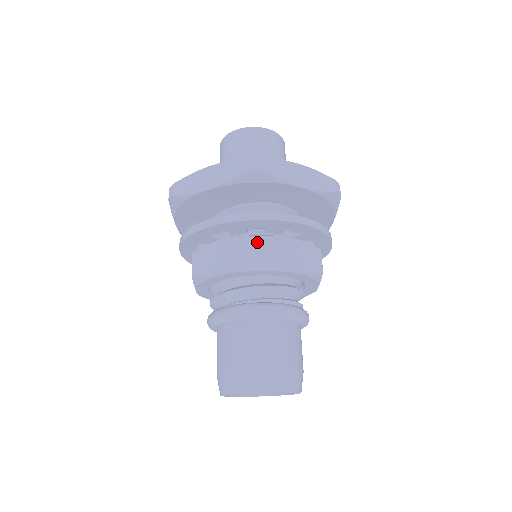
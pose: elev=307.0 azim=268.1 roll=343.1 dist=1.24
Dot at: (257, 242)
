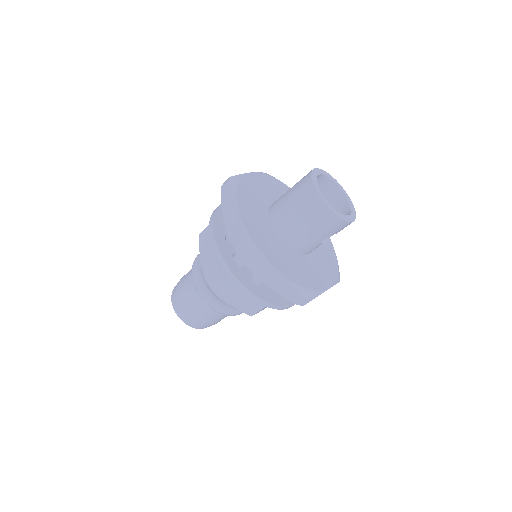
Dot at: (216, 274)
